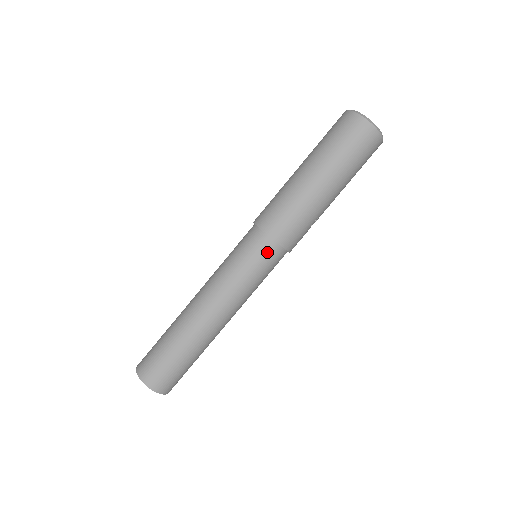
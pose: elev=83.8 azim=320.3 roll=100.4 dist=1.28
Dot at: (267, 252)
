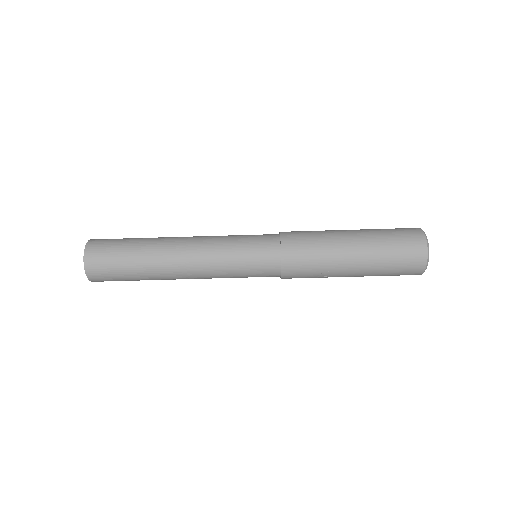
Dot at: (268, 252)
